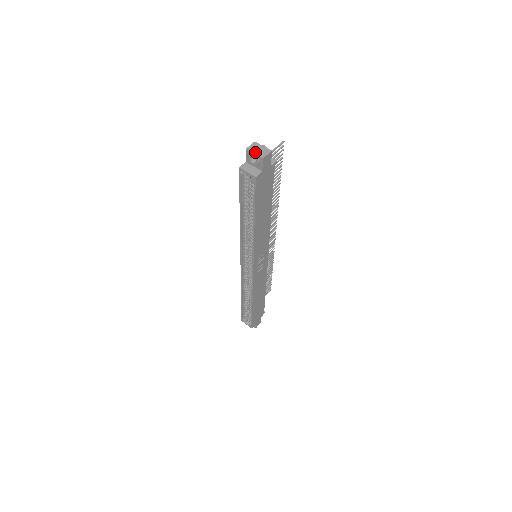
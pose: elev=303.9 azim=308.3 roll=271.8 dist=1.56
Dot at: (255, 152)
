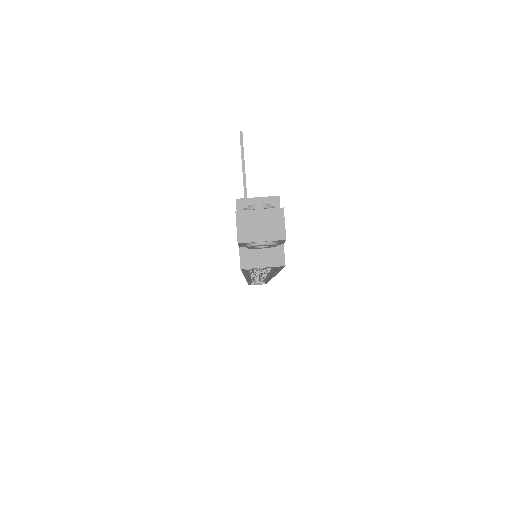
Dot at: (260, 237)
